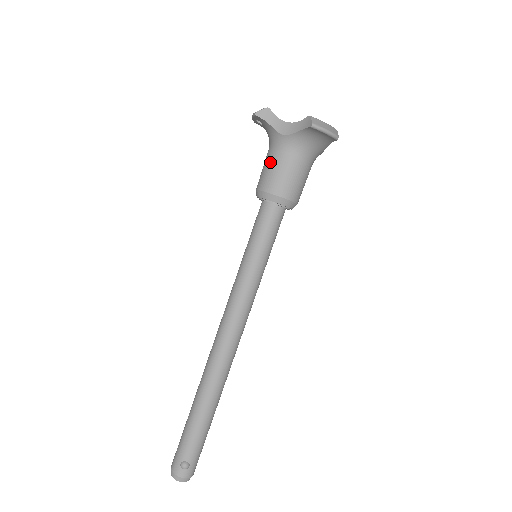
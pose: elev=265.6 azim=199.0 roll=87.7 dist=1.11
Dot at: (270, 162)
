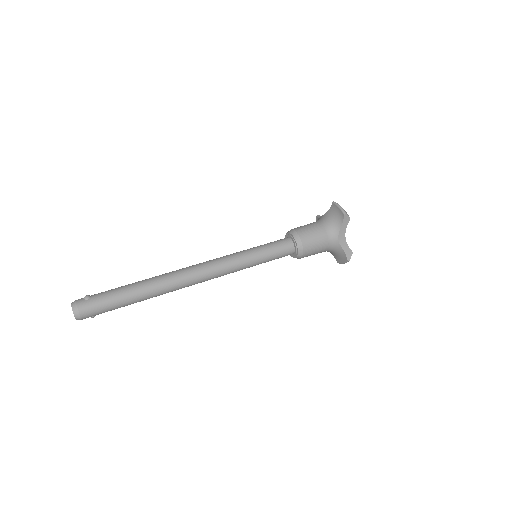
Dot at: occluded
